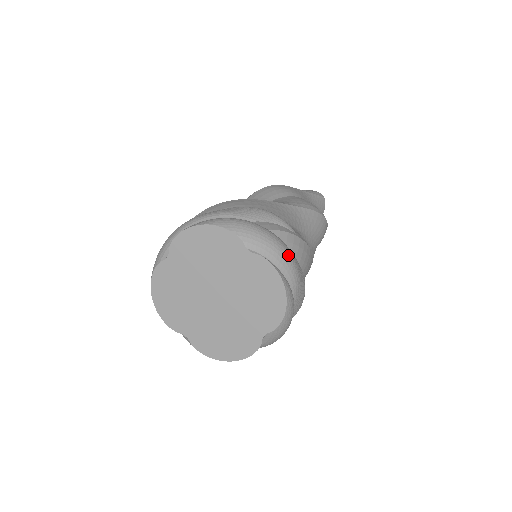
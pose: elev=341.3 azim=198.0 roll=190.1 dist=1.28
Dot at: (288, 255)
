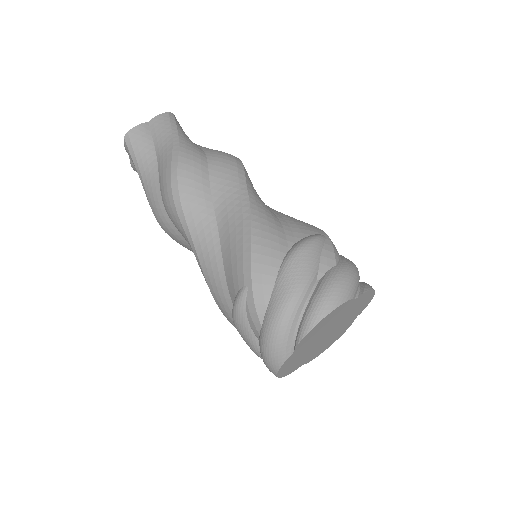
Dot at: (356, 267)
